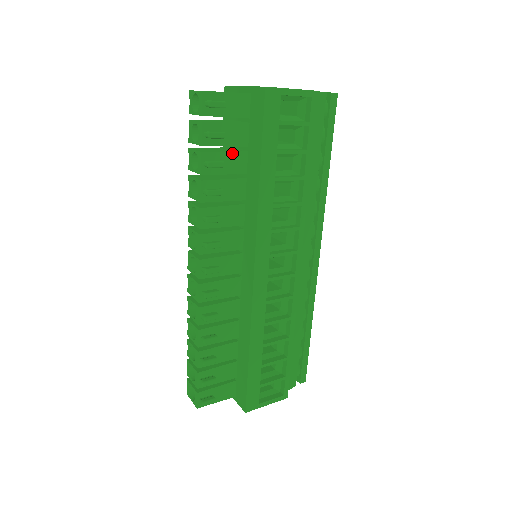
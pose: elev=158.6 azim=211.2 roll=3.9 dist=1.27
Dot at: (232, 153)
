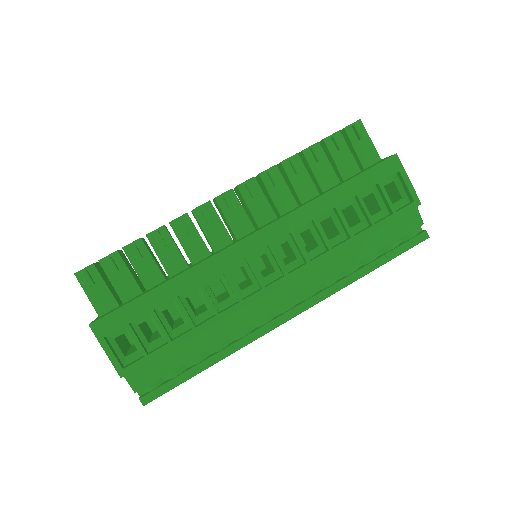
Dot at: (332, 169)
